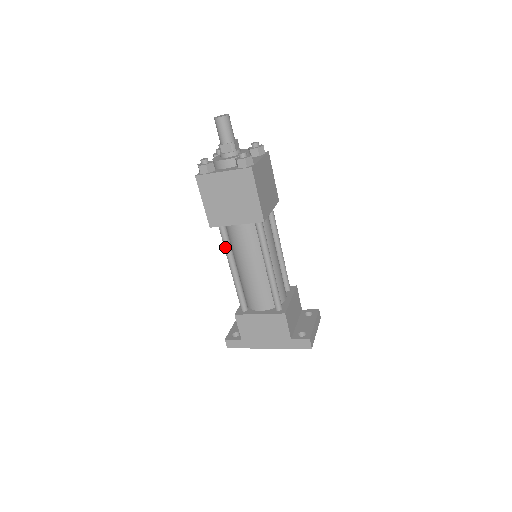
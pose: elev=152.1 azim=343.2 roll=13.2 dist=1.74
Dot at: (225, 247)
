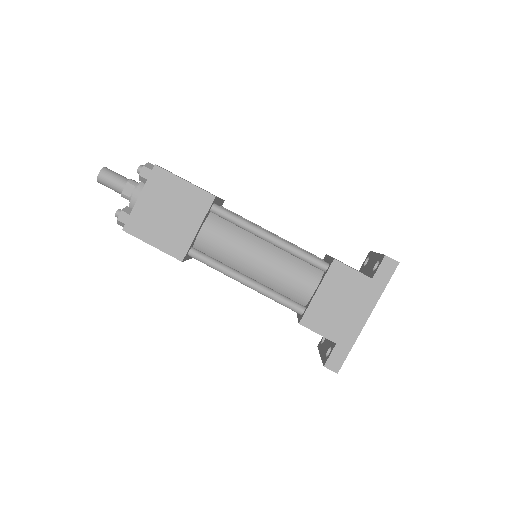
Dot at: (216, 267)
